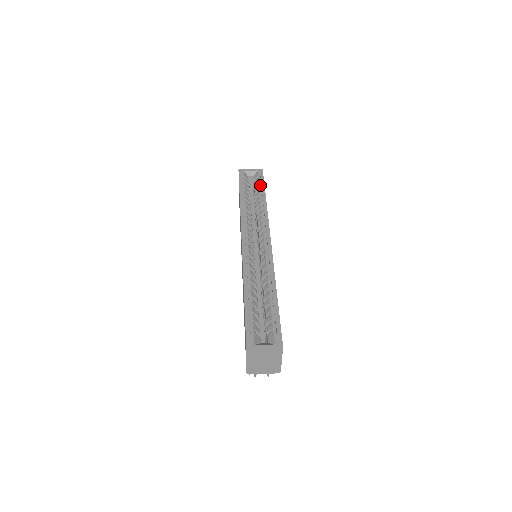
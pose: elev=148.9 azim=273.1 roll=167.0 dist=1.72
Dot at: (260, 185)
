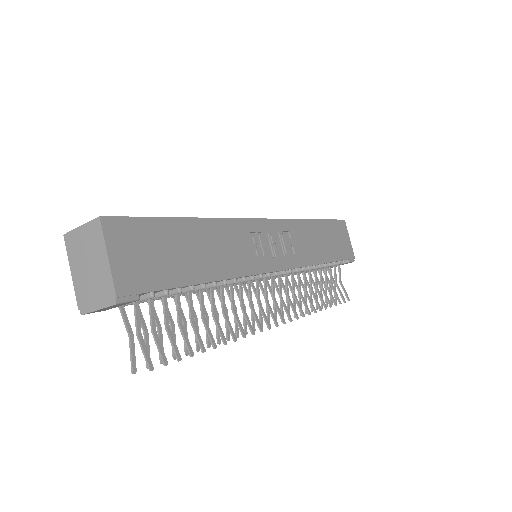
Dot at: occluded
